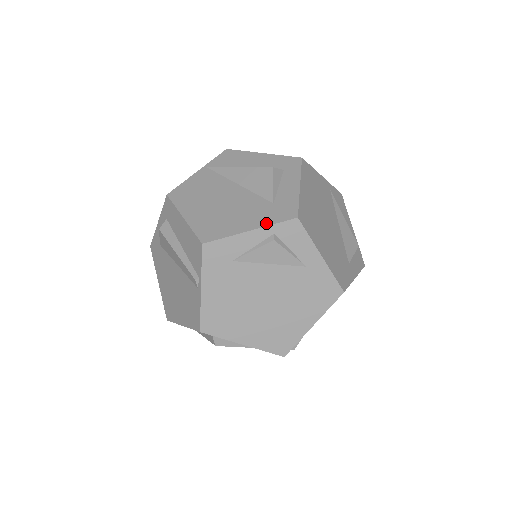
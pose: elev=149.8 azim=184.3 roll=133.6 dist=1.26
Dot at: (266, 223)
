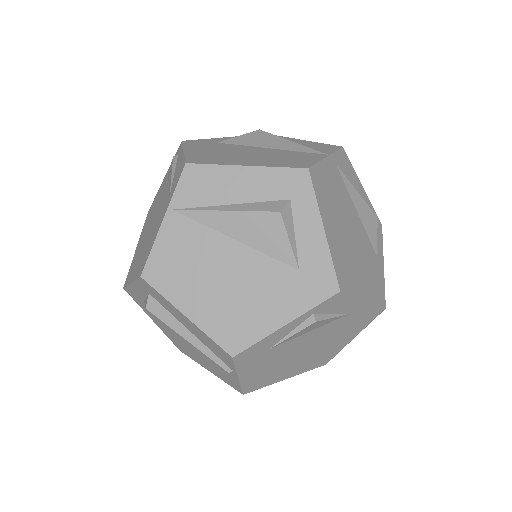
Dot at: (302, 309)
